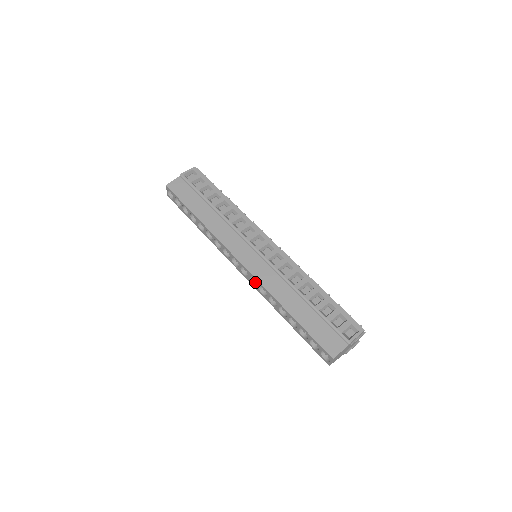
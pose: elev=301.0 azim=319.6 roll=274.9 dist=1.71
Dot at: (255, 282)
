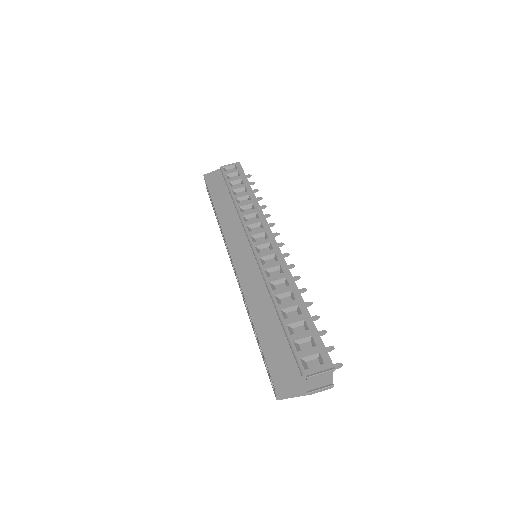
Dot at: occluded
